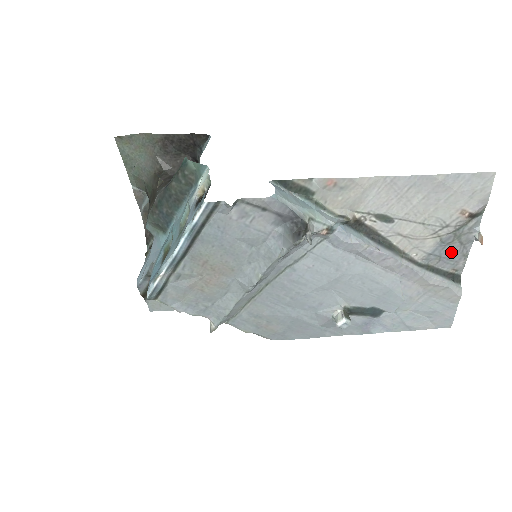
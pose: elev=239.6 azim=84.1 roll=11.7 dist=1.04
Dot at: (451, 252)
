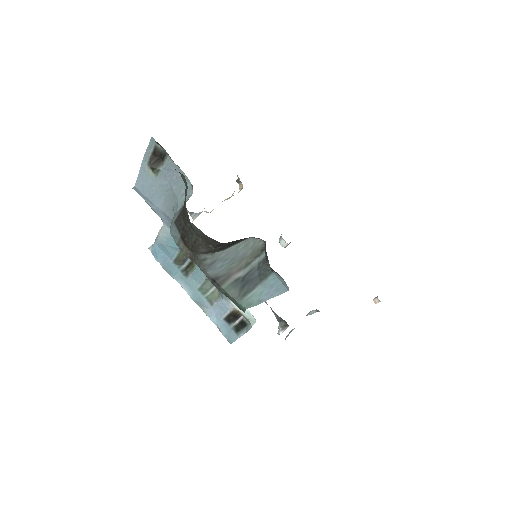
Dot at: occluded
